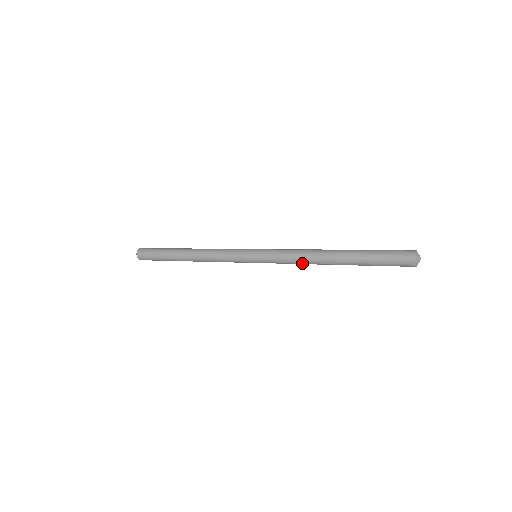
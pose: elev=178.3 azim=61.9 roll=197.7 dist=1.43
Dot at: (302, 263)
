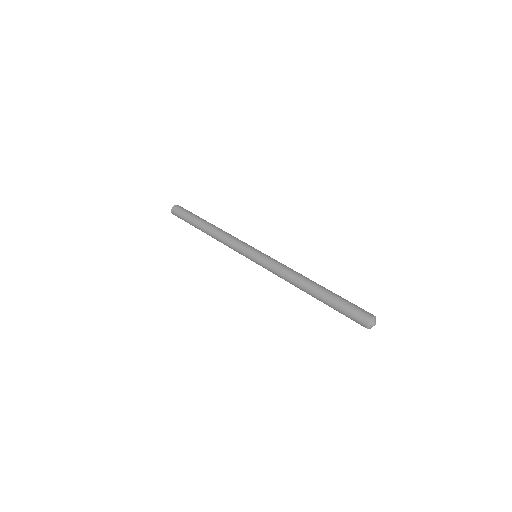
Dot at: occluded
